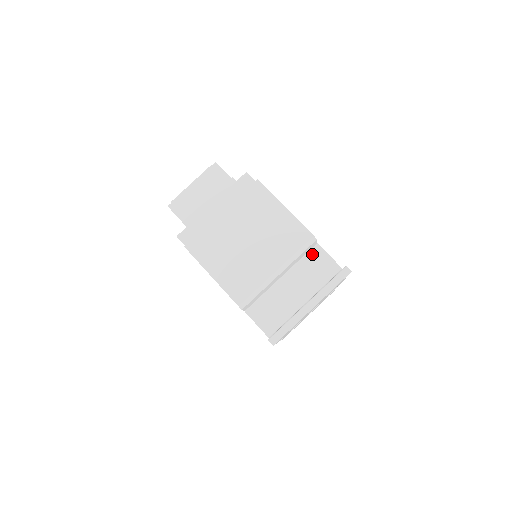
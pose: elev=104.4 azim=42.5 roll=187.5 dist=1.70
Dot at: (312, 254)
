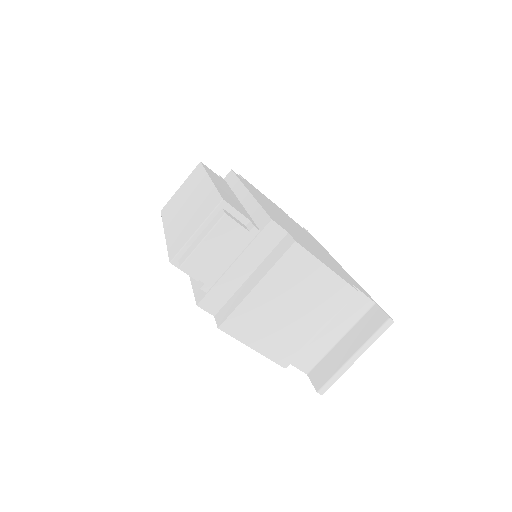
Dot at: occluded
